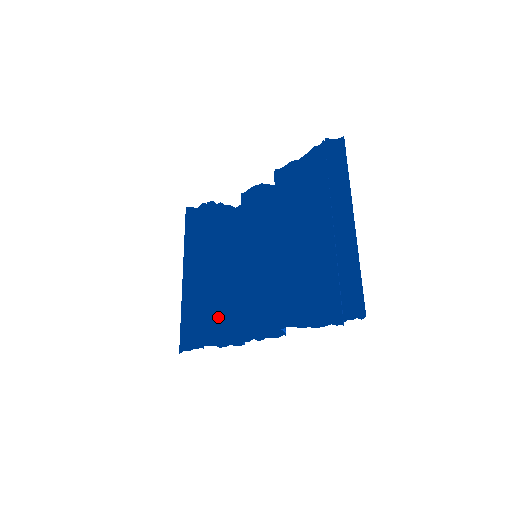
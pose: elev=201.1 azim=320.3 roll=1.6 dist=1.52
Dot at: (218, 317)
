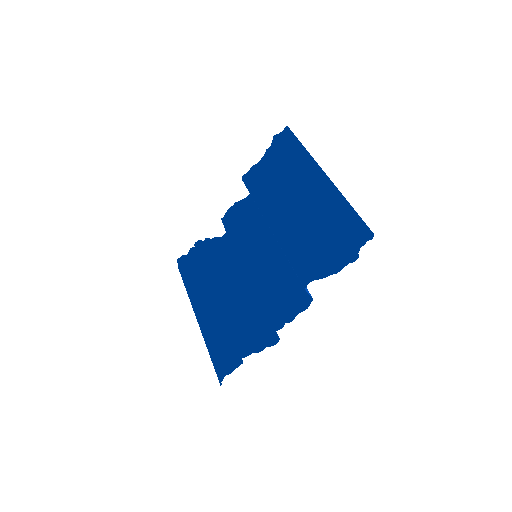
Dot at: (244, 328)
